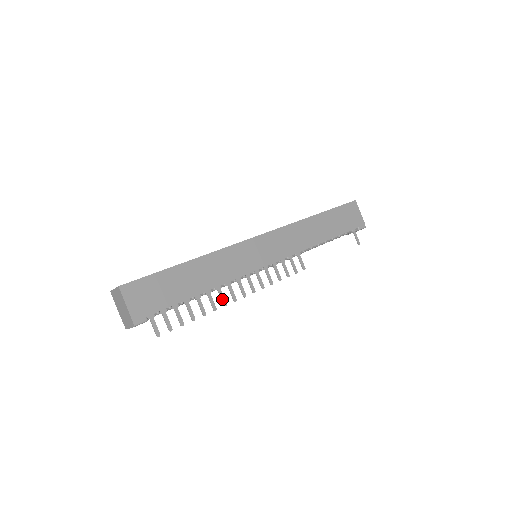
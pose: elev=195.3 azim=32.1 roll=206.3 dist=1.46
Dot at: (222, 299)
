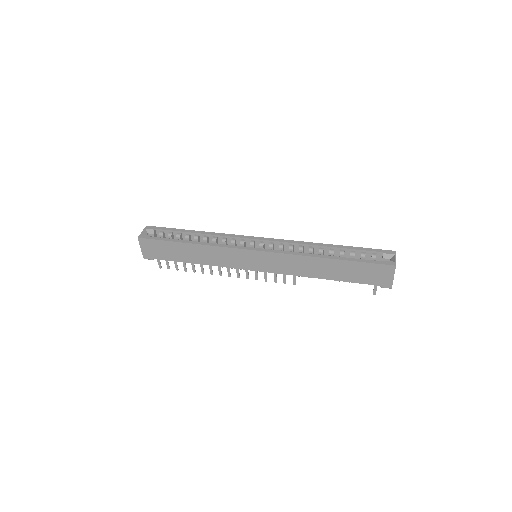
Dot at: (210, 270)
